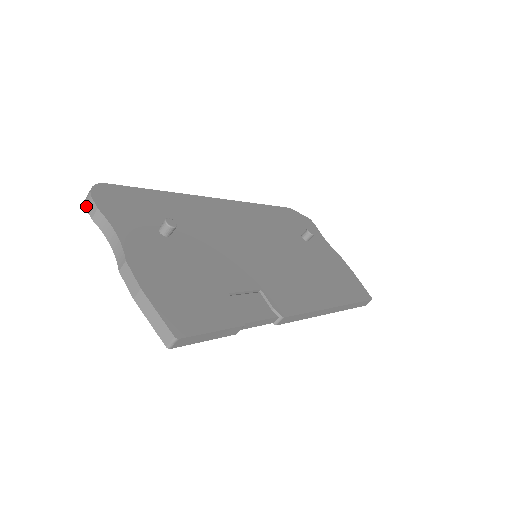
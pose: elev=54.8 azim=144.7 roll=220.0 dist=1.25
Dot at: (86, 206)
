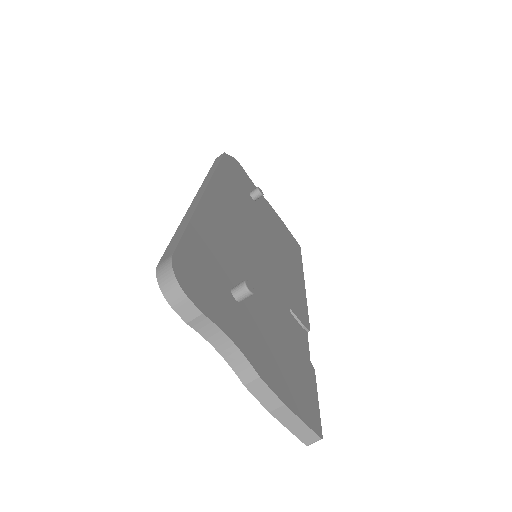
Dot at: (173, 306)
